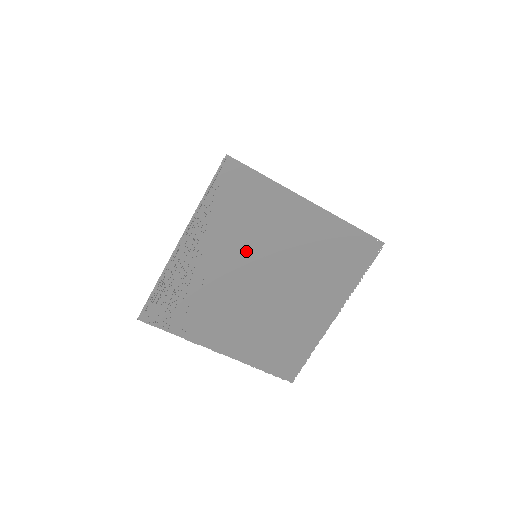
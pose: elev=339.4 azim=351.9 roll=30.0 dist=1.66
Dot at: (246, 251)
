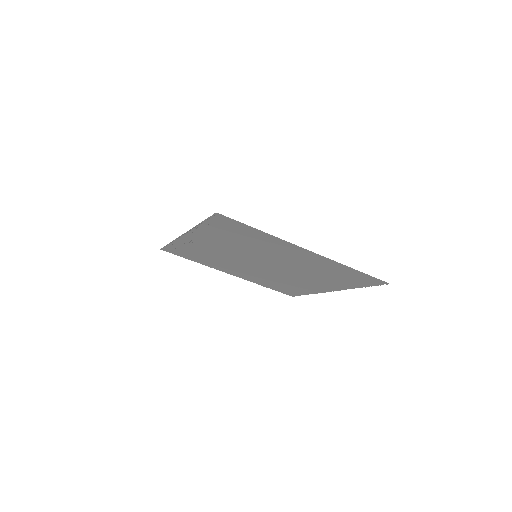
Dot at: (246, 252)
